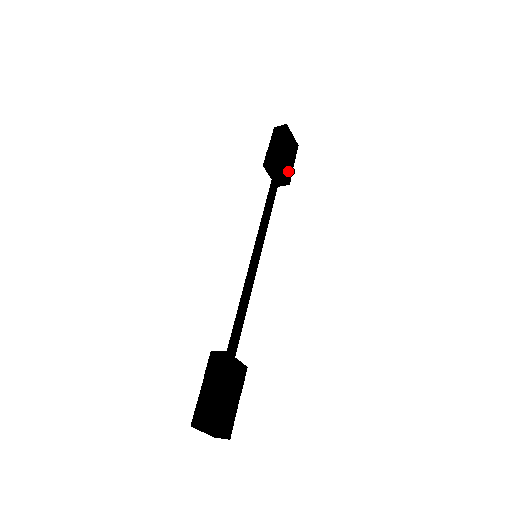
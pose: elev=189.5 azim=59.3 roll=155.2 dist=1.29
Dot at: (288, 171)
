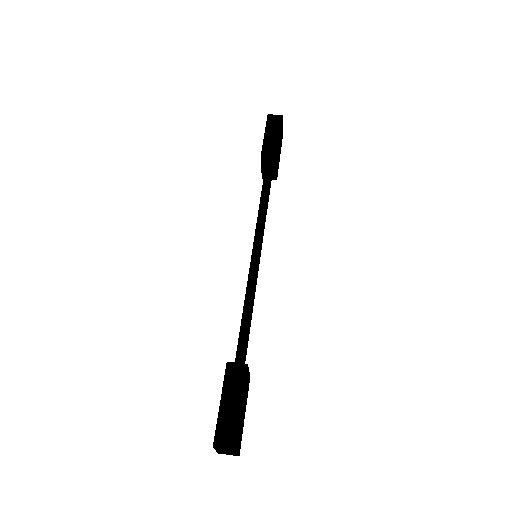
Dot at: (278, 166)
